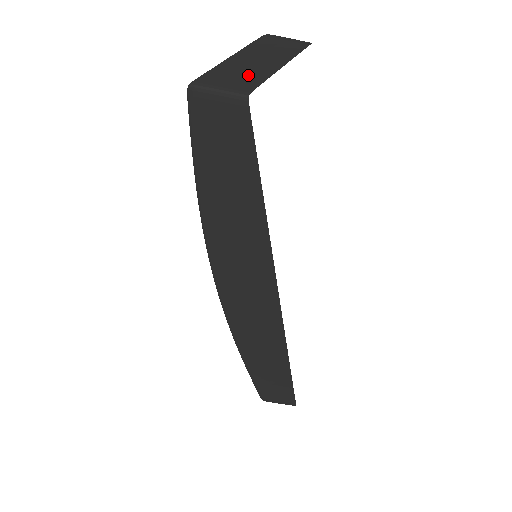
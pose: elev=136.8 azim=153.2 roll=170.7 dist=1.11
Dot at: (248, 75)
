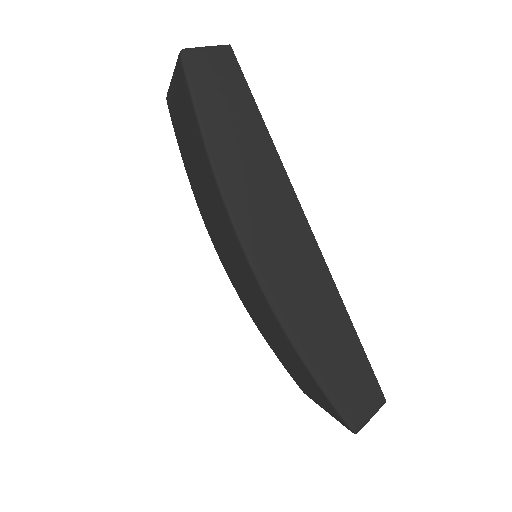
Dot at: occluded
